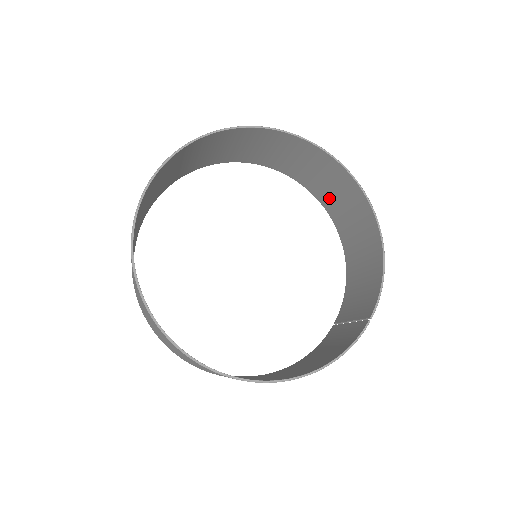
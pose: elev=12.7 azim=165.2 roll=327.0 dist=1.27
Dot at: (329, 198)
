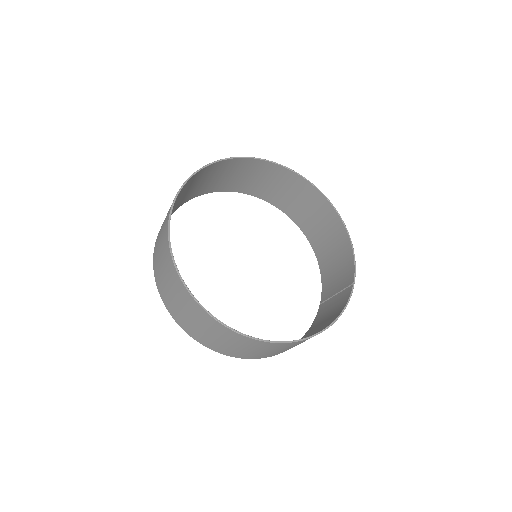
Dot at: (294, 208)
